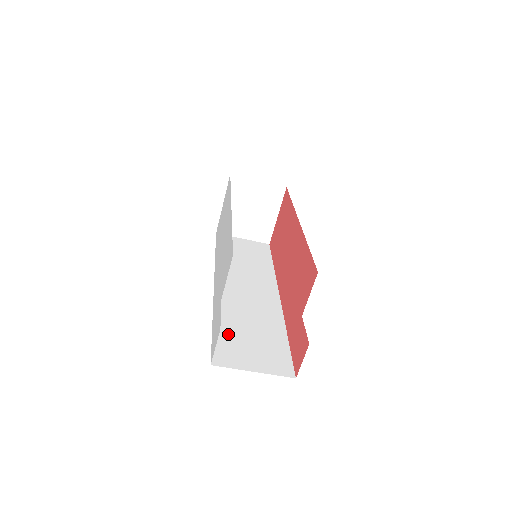
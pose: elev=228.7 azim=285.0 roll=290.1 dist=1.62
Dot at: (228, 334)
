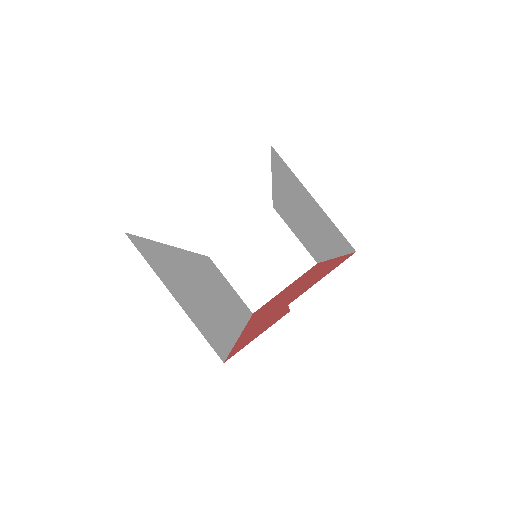
Dot at: (168, 261)
